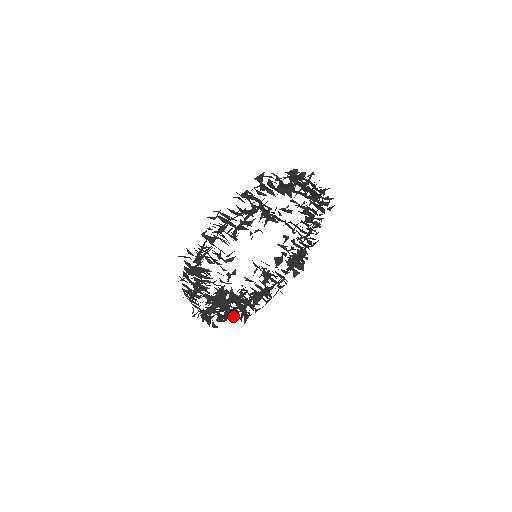
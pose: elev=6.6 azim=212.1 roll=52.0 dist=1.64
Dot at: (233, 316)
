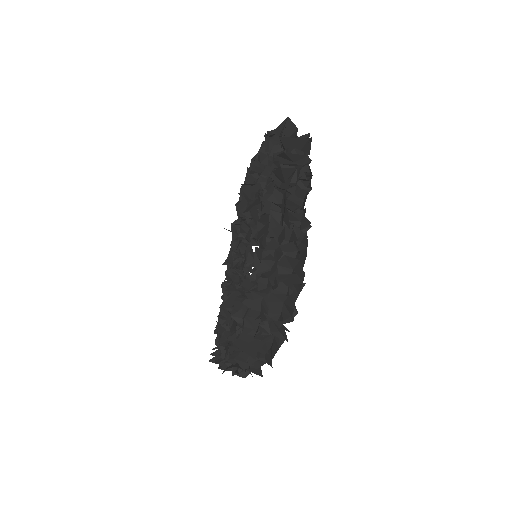
Dot at: occluded
